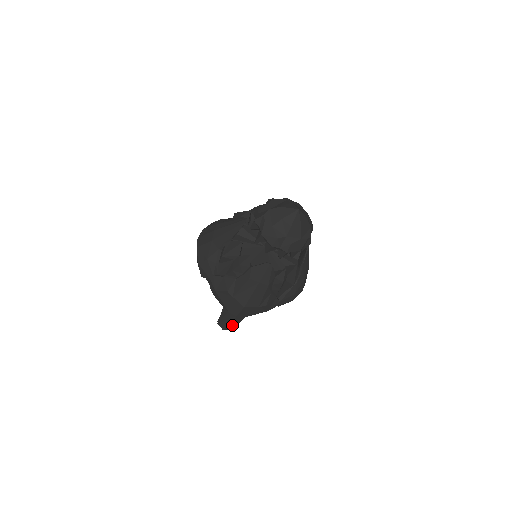
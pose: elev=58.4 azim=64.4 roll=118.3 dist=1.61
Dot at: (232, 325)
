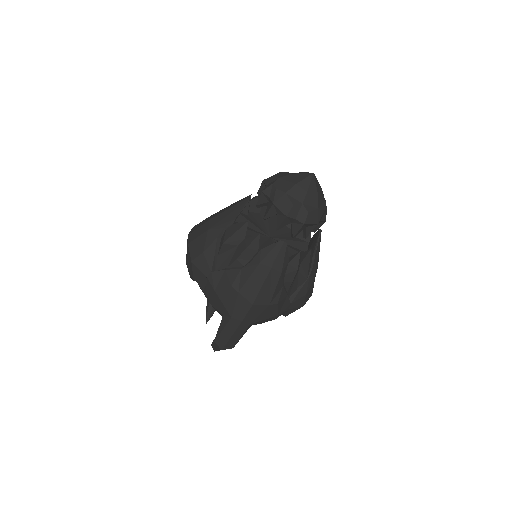
Dot at: (234, 340)
